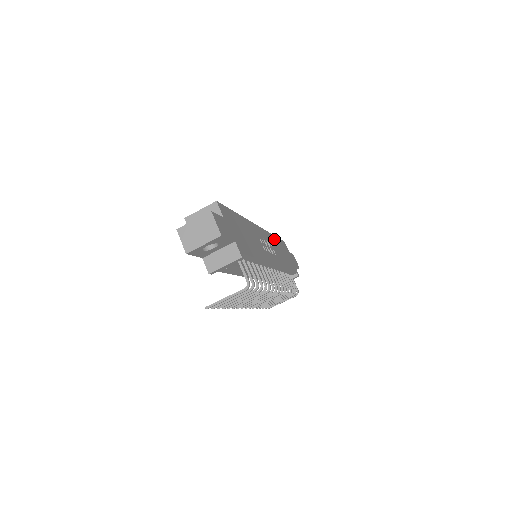
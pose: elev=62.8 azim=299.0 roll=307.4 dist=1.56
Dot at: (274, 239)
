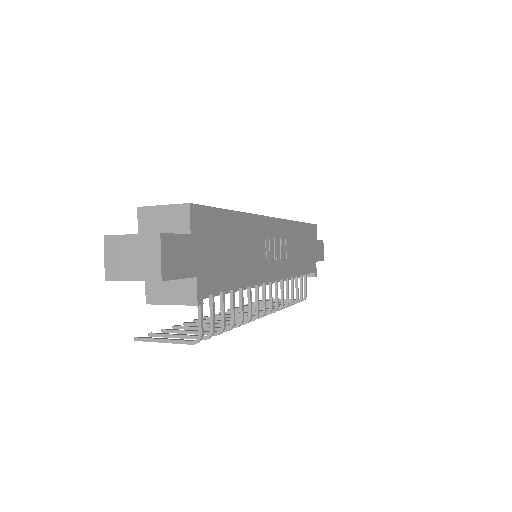
Dot at: (297, 229)
